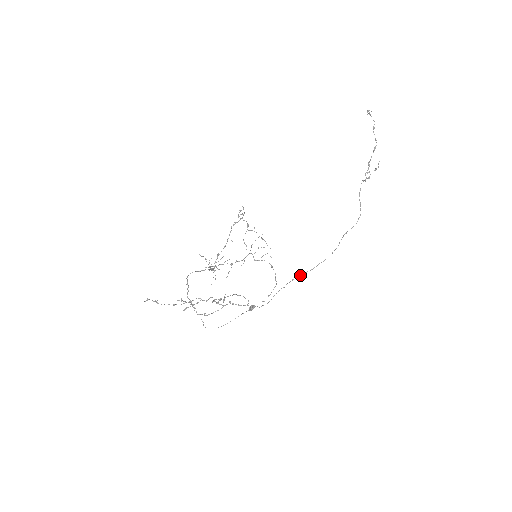
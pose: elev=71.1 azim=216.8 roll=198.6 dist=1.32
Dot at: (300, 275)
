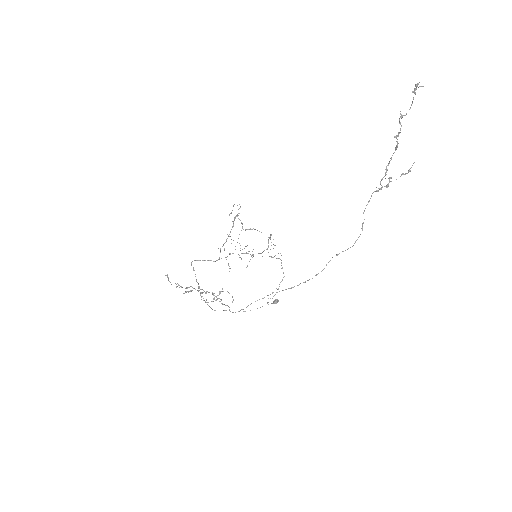
Dot at: occluded
